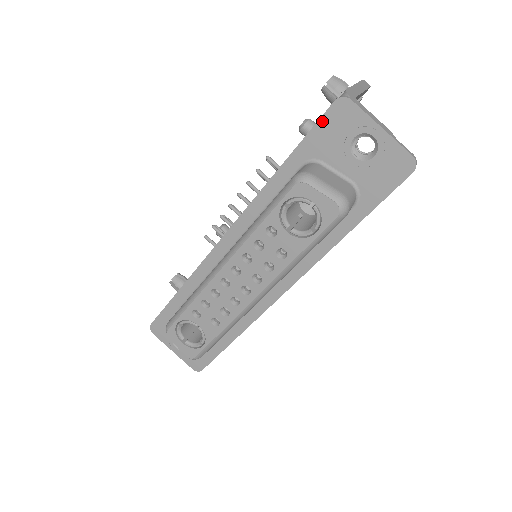
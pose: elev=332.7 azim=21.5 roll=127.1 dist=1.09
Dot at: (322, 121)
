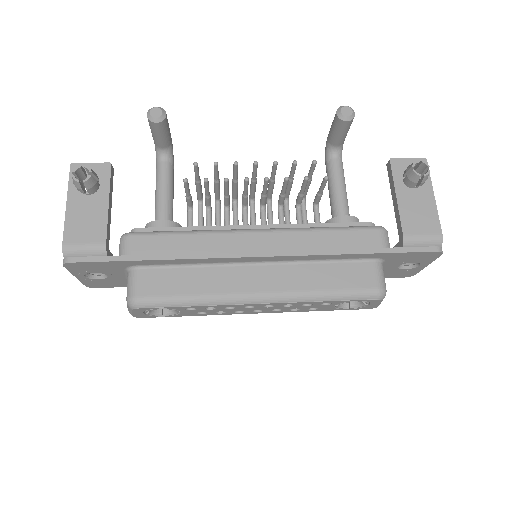
Dot at: (418, 253)
